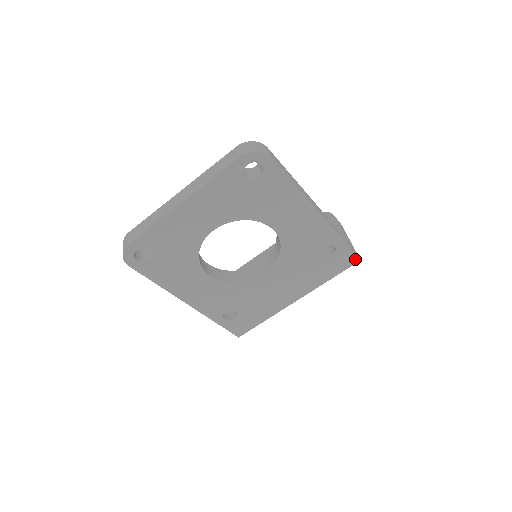
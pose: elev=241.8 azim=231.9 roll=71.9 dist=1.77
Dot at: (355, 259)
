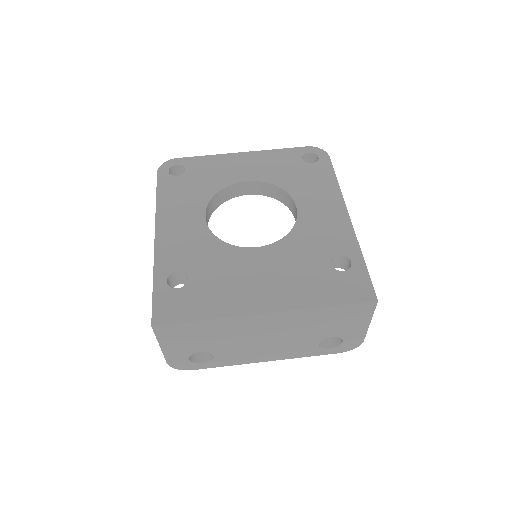
Dot at: (371, 295)
